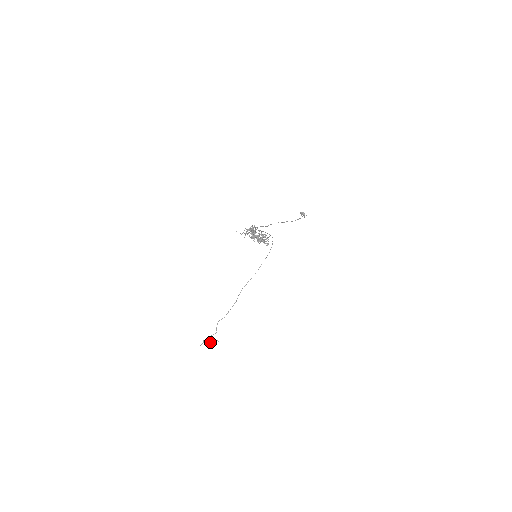
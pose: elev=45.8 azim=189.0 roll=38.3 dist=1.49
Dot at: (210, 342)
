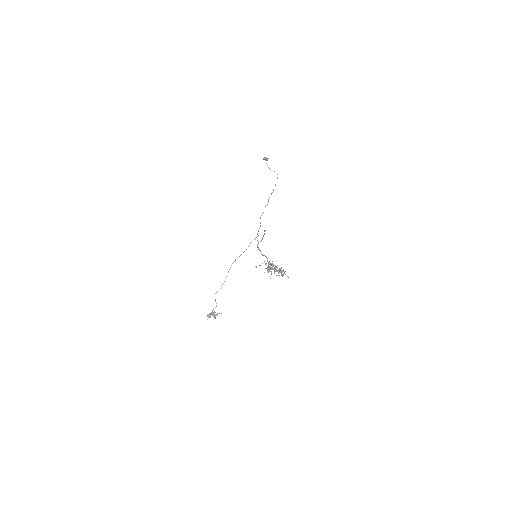
Dot at: (214, 316)
